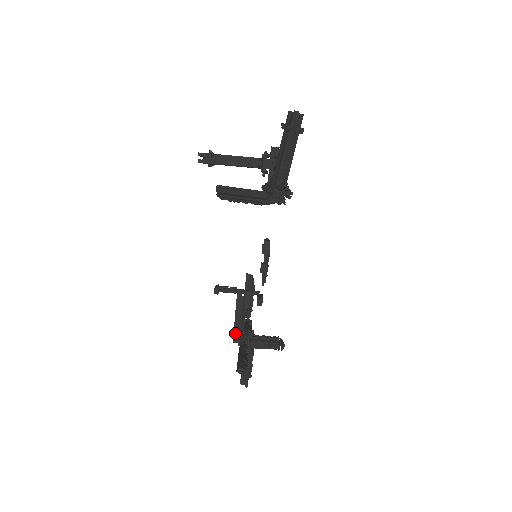
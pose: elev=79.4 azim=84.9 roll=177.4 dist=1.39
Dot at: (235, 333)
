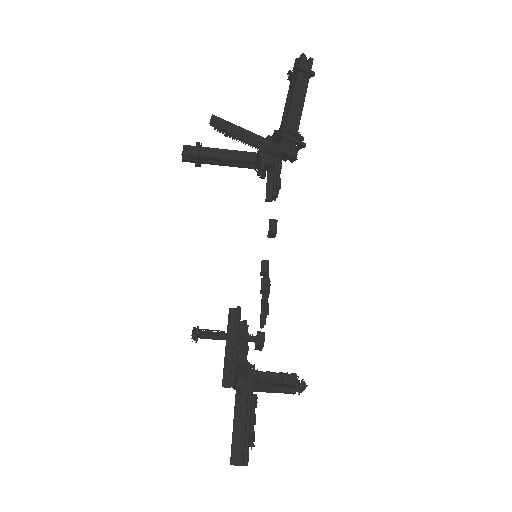
Dot at: (226, 370)
